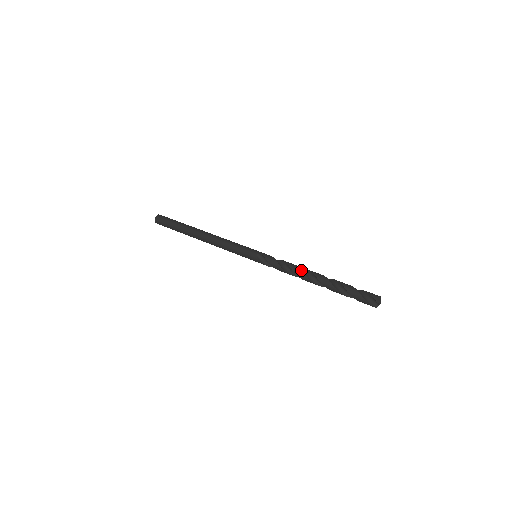
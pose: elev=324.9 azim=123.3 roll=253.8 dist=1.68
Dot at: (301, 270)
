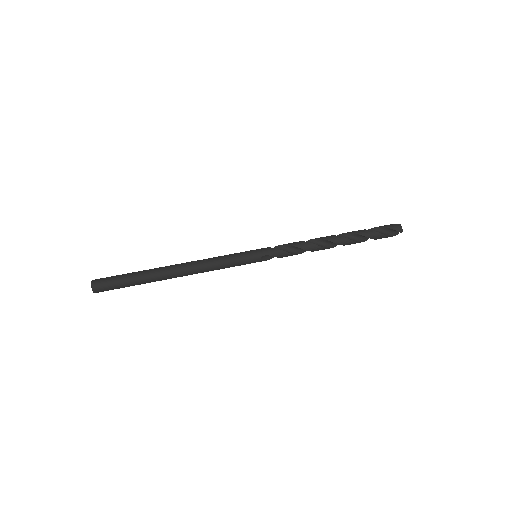
Dot at: (318, 246)
